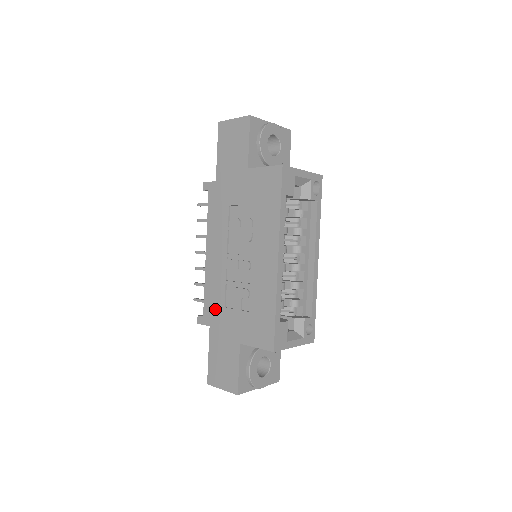
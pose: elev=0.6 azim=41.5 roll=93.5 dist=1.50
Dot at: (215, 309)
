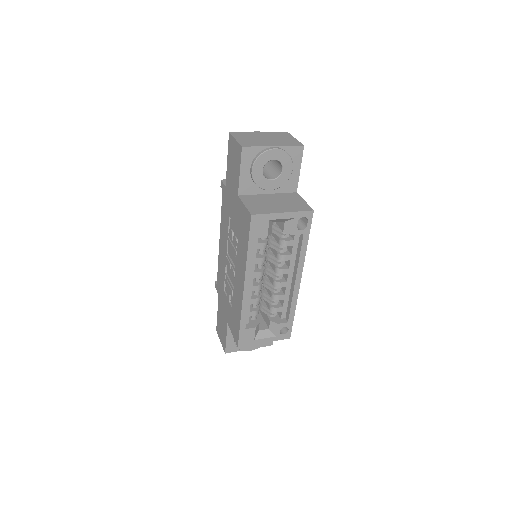
Dot at: (221, 286)
